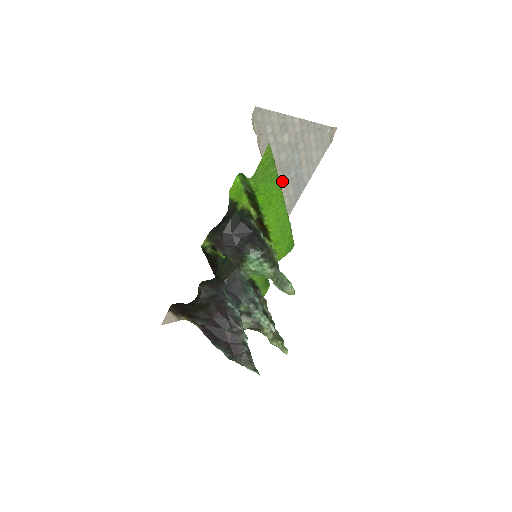
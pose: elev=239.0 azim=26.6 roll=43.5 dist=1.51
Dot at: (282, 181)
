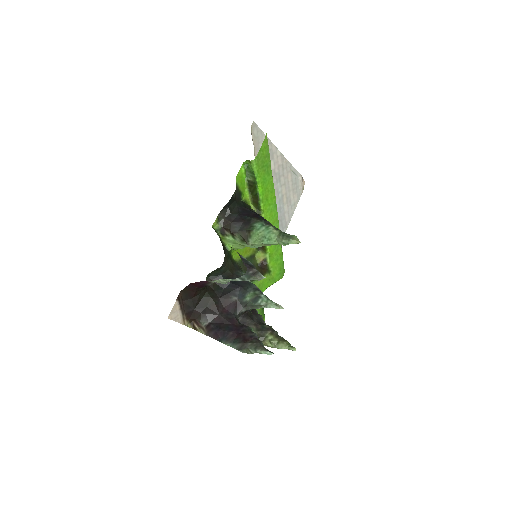
Dot at: occluded
